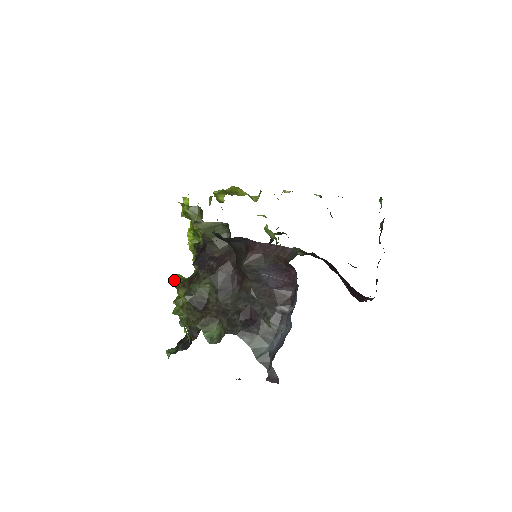
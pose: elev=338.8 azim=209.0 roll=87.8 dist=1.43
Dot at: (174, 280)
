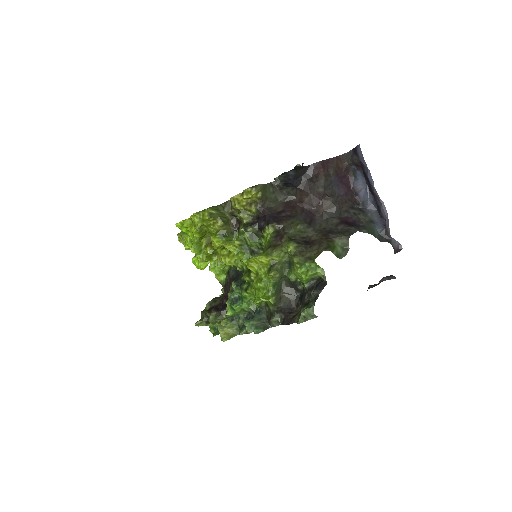
Dot at: (255, 257)
